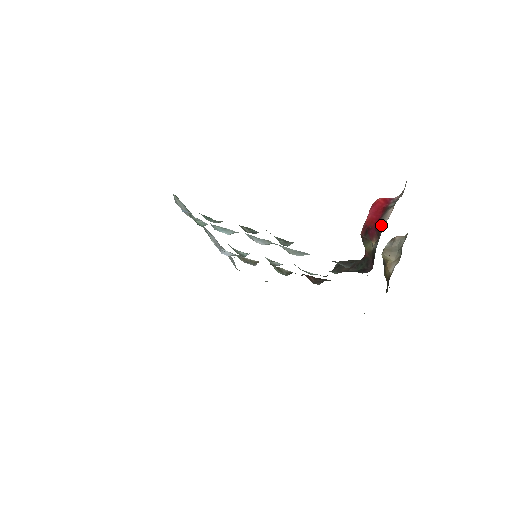
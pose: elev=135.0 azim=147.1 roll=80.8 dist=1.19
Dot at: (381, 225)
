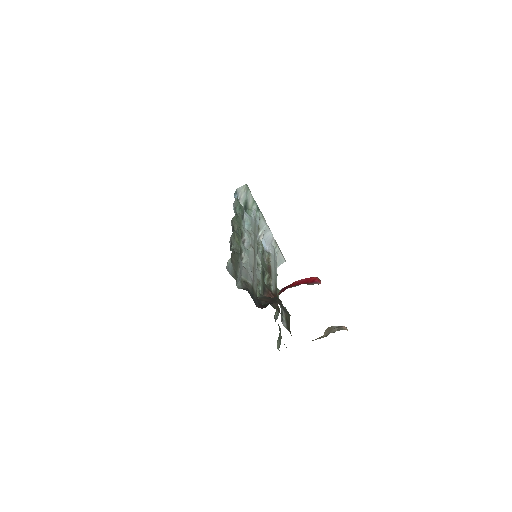
Dot at: (287, 288)
